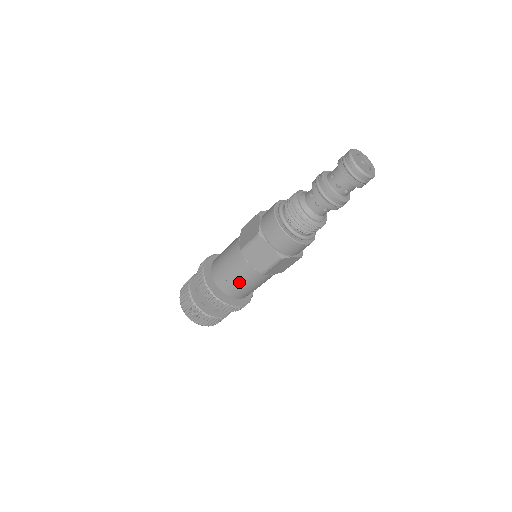
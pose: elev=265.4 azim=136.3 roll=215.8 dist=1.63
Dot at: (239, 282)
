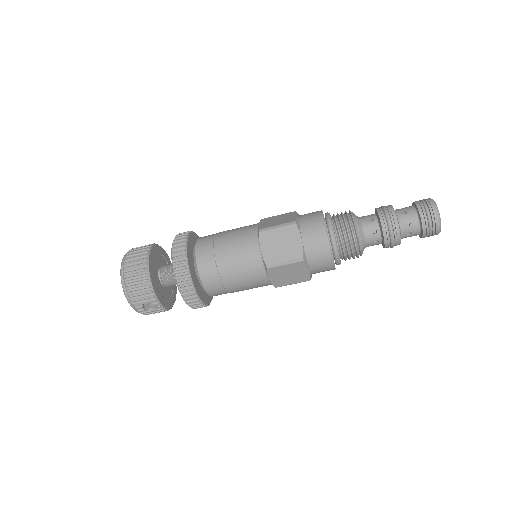
Dot at: (239, 289)
